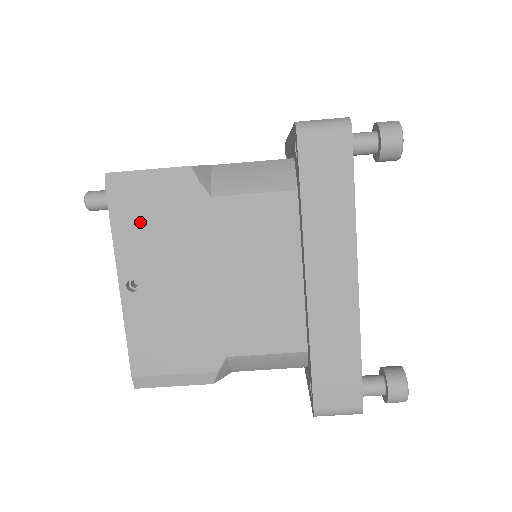
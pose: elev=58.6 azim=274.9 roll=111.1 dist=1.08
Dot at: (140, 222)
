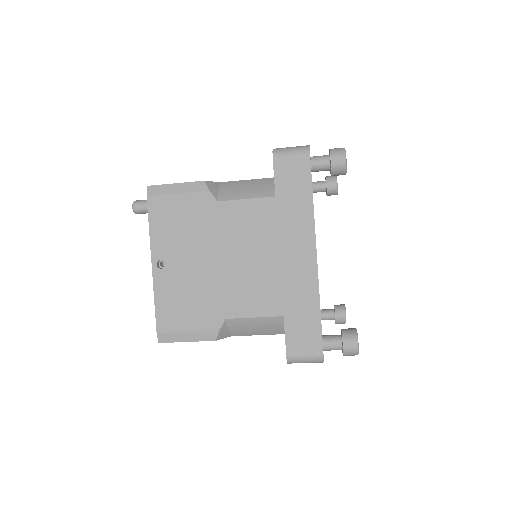
Dot at: (168, 219)
